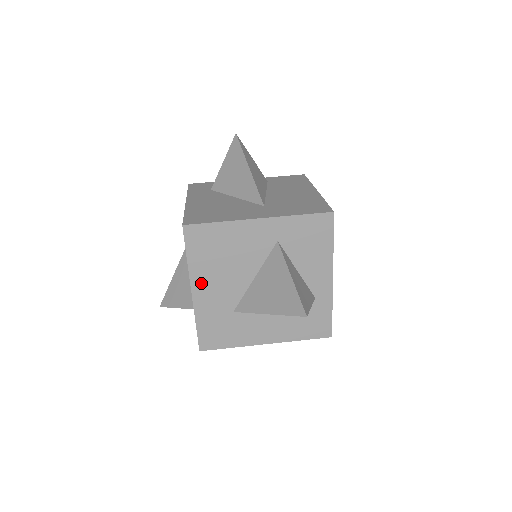
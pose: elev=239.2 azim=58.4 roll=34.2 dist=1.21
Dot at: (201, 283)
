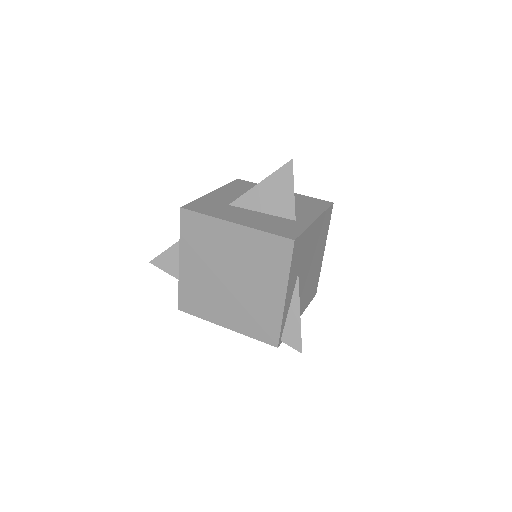
Dot at: (223, 192)
